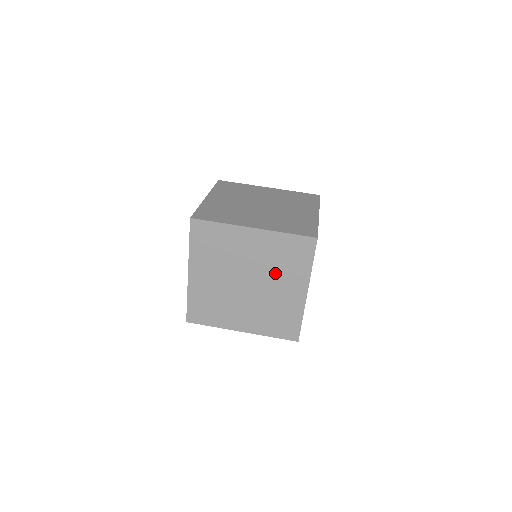
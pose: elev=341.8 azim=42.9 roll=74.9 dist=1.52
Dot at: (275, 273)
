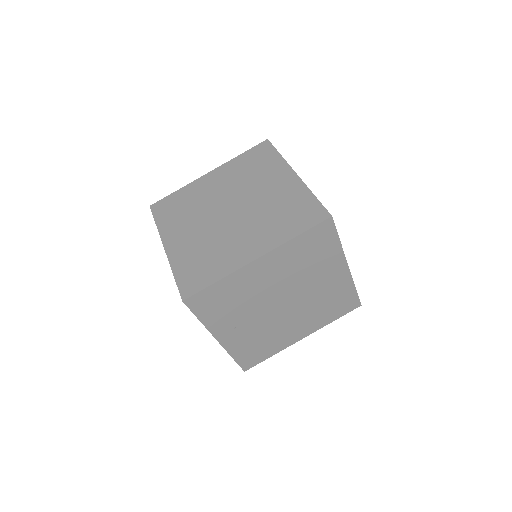
Dot at: (306, 276)
